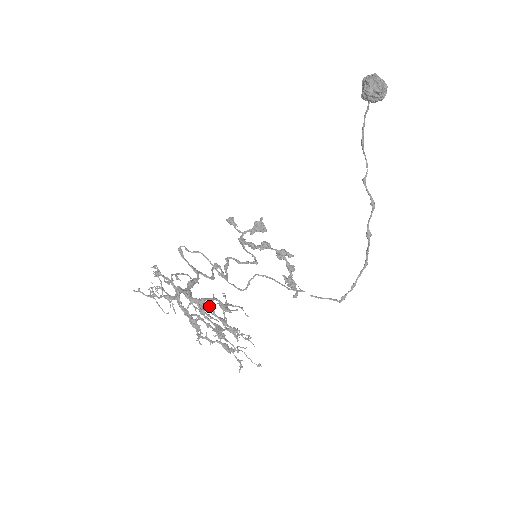
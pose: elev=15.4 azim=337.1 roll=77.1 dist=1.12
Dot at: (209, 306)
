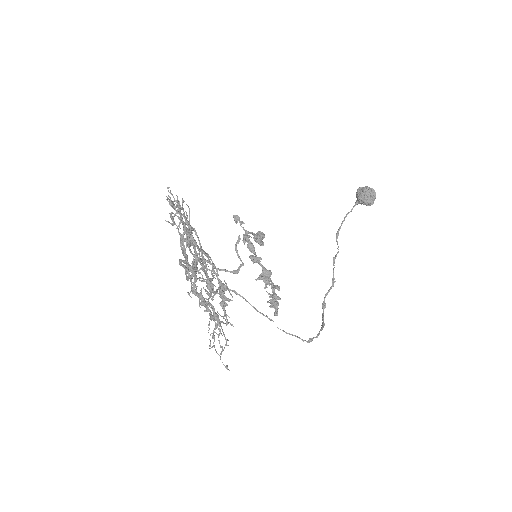
Dot at: occluded
